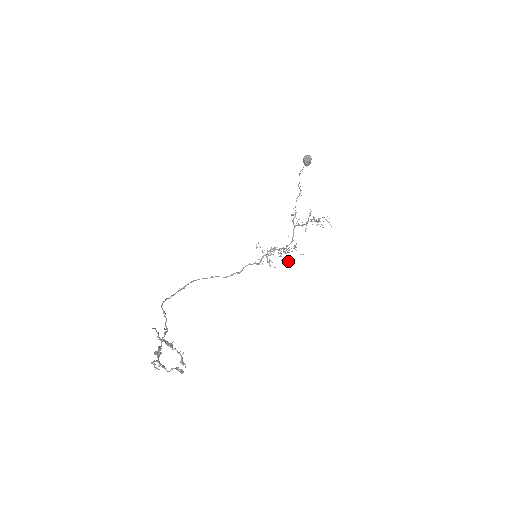
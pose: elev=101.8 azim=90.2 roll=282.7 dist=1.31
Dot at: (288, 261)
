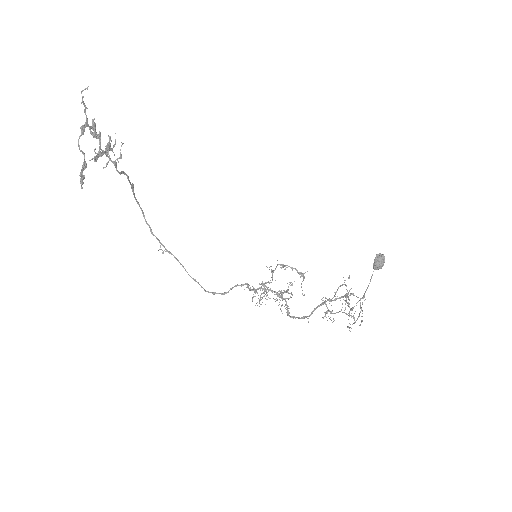
Dot at: (283, 299)
